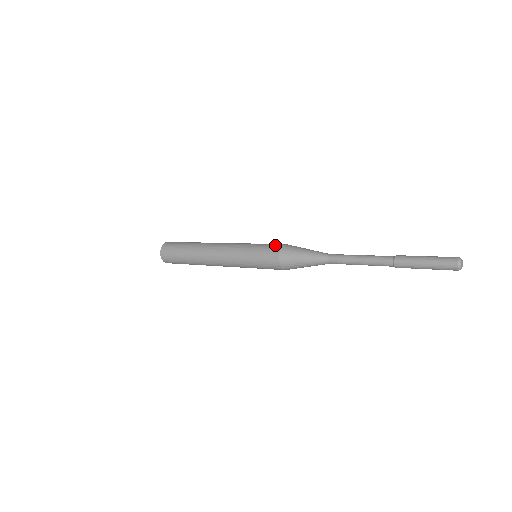
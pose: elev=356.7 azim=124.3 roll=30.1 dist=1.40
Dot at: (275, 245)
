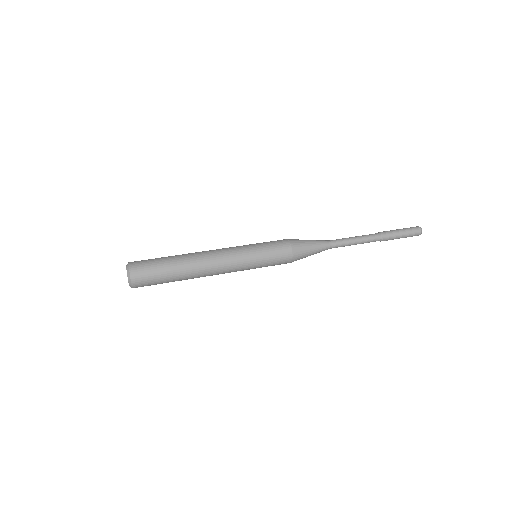
Dot at: (284, 256)
